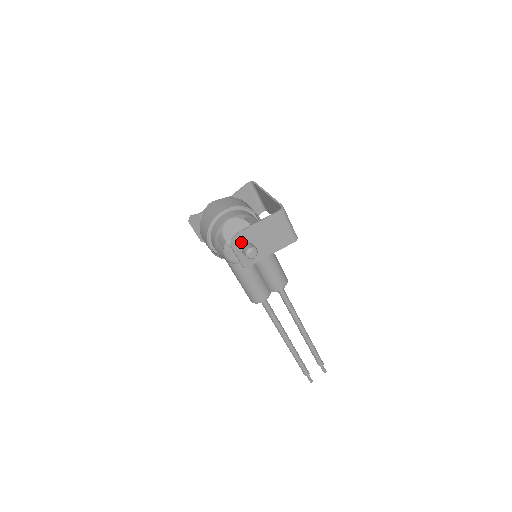
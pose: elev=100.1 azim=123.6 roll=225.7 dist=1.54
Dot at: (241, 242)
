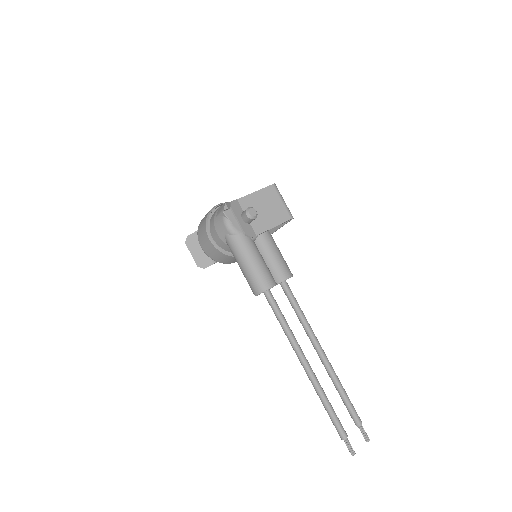
Dot at: (240, 209)
